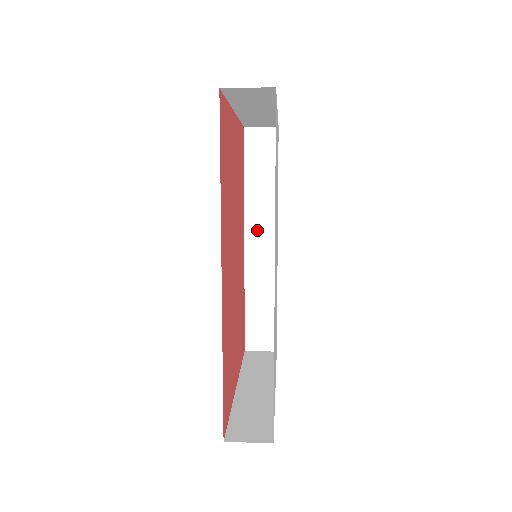
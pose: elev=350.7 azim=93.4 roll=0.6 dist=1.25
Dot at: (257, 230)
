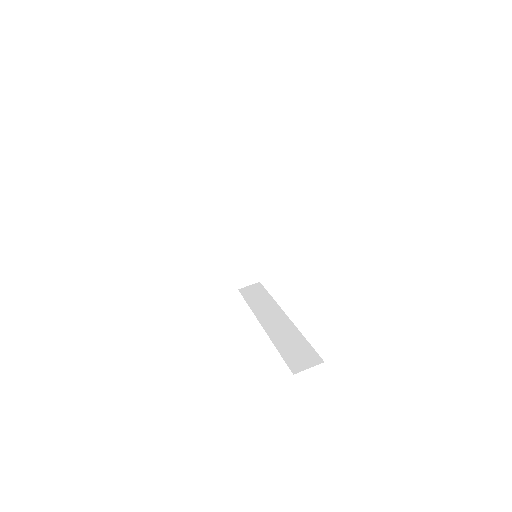
Dot at: occluded
